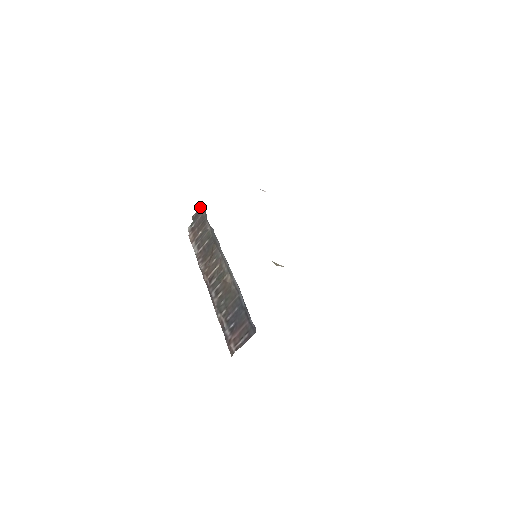
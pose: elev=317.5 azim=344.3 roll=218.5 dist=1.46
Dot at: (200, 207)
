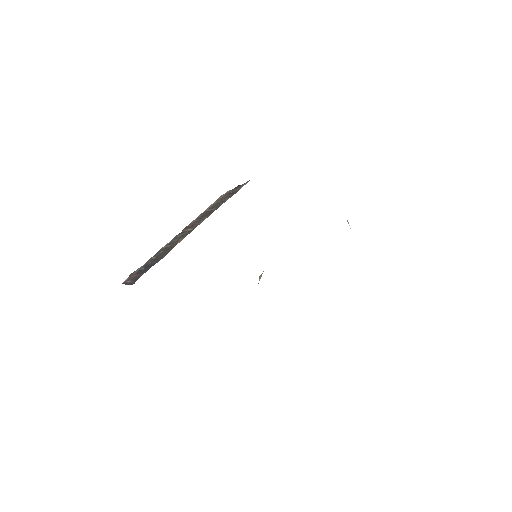
Dot at: (245, 183)
